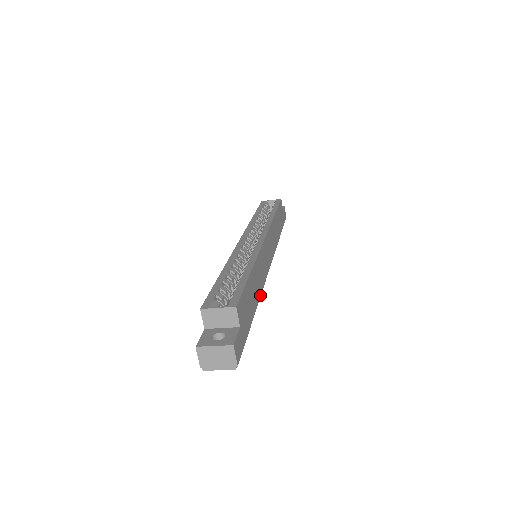
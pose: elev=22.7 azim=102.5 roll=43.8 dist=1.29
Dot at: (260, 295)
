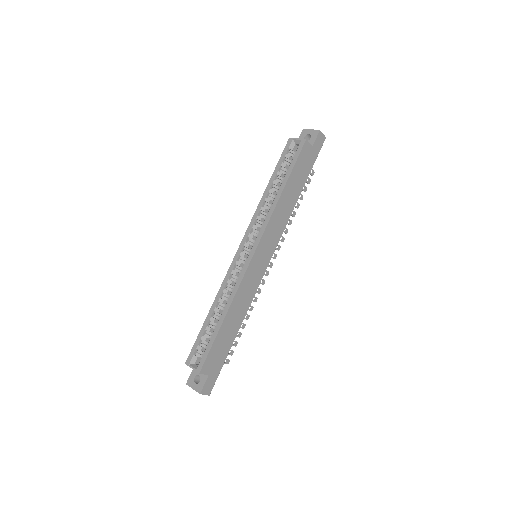
Dot at: (245, 314)
